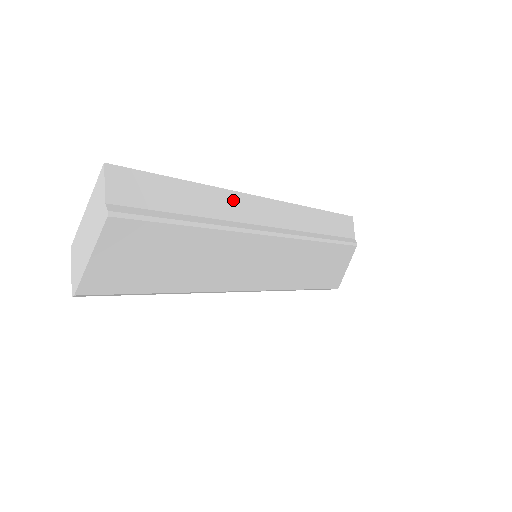
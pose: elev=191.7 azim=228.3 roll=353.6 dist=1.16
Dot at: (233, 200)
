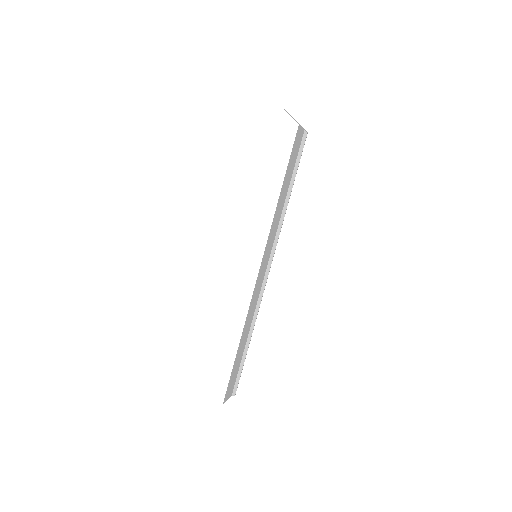
Dot at: (251, 308)
